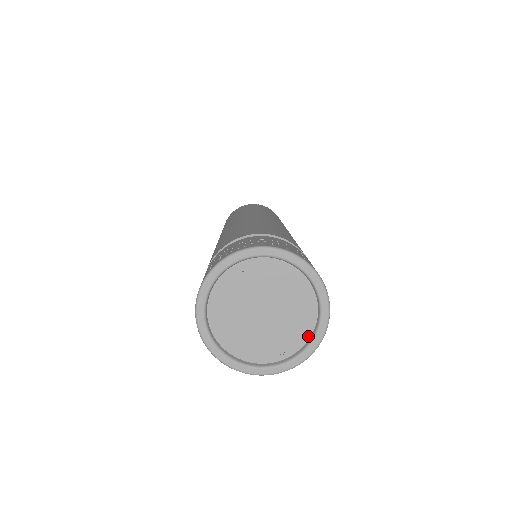
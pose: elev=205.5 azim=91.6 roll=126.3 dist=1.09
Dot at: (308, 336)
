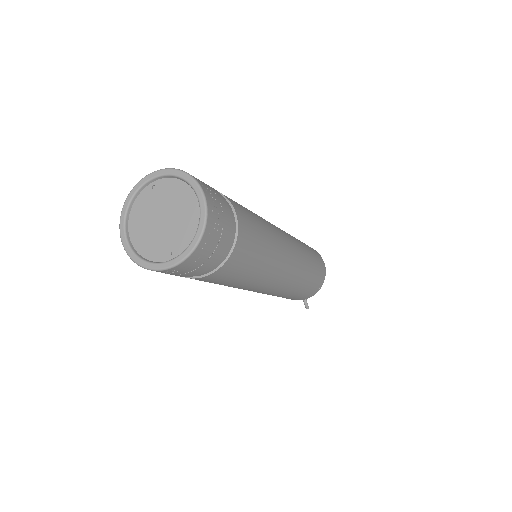
Dot at: (192, 239)
